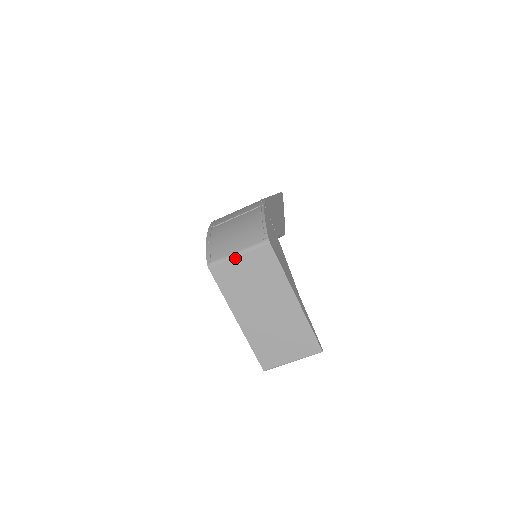
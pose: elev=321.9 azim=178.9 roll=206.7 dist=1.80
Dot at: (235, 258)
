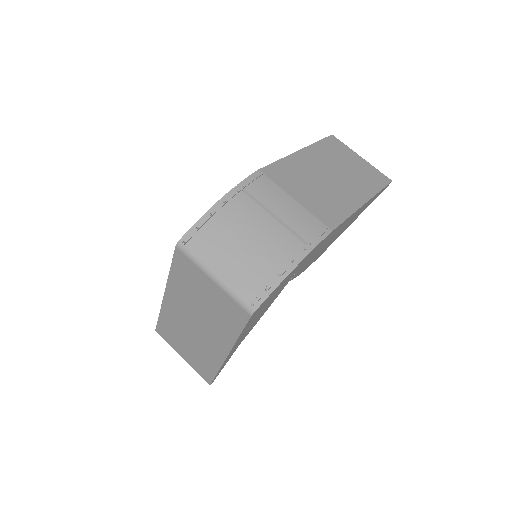
Dot at: (208, 276)
